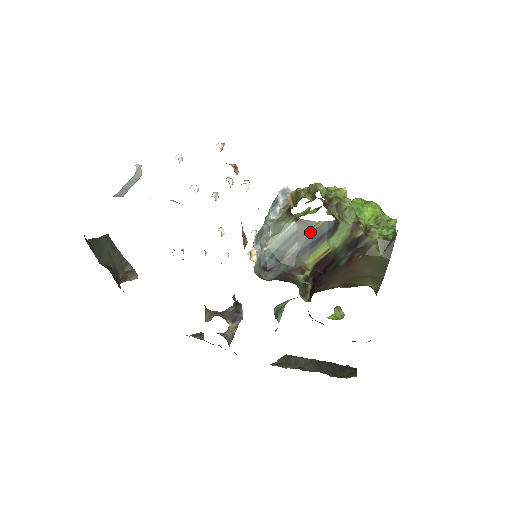
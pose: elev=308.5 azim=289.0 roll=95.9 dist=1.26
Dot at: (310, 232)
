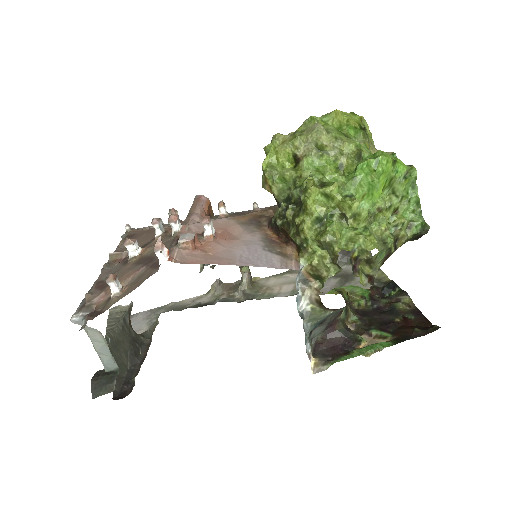
Dot at: occluded
